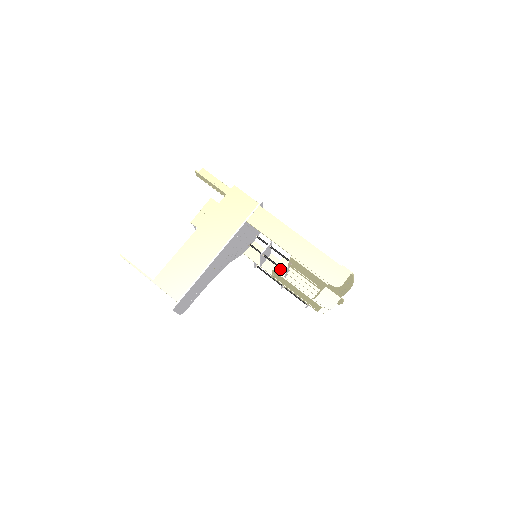
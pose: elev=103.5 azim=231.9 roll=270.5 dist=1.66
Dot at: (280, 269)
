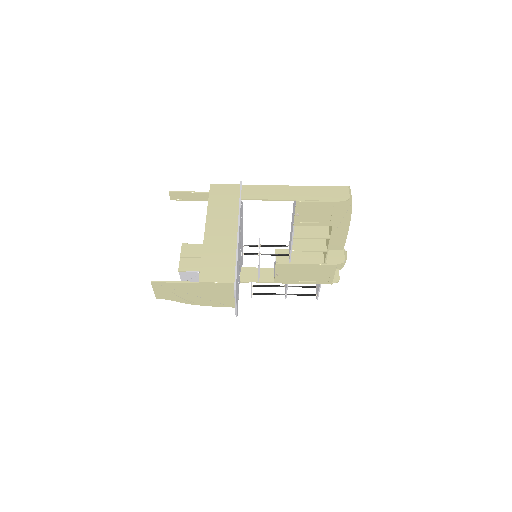
Dot at: (281, 260)
